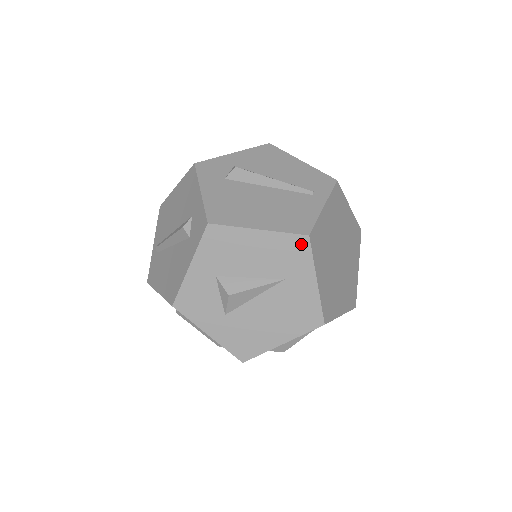
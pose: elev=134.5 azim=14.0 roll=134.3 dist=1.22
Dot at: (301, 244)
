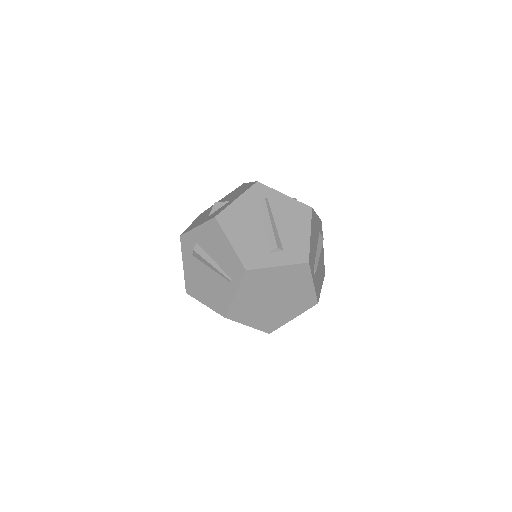
Dot at: occluded
